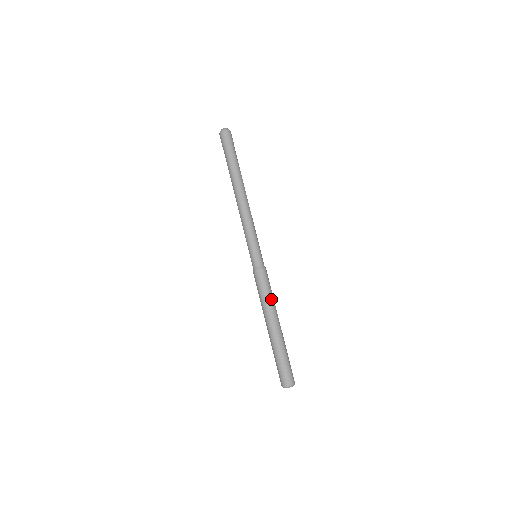
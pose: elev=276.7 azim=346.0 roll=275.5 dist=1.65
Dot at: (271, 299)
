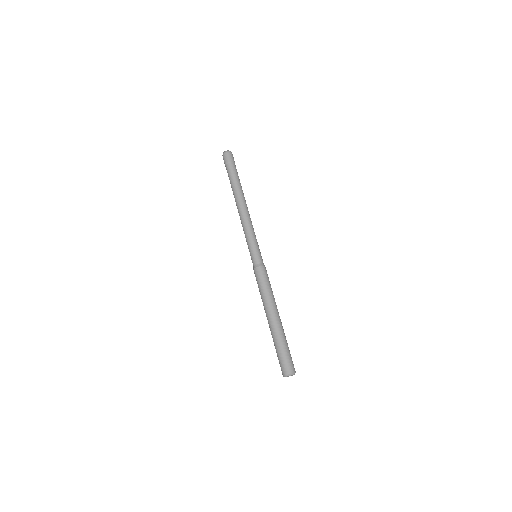
Dot at: (266, 294)
